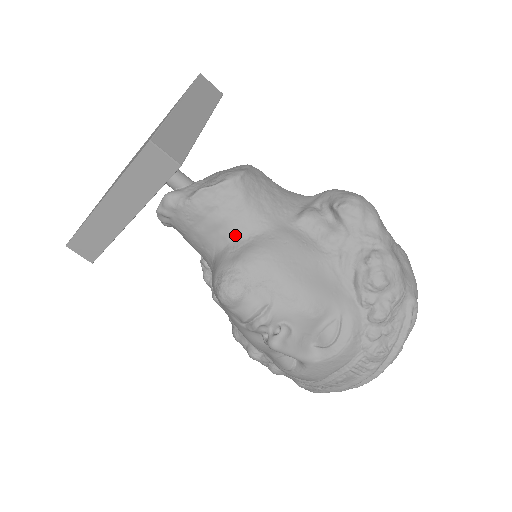
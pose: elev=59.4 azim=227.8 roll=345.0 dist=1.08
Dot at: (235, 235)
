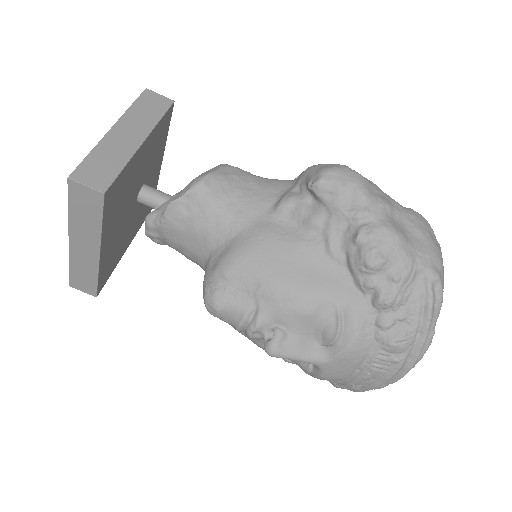
Dot at: (214, 242)
